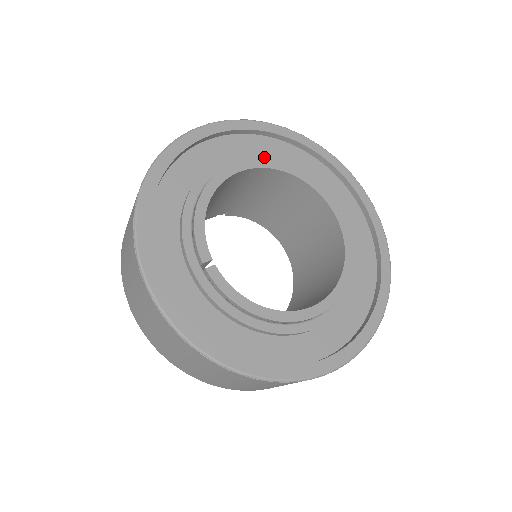
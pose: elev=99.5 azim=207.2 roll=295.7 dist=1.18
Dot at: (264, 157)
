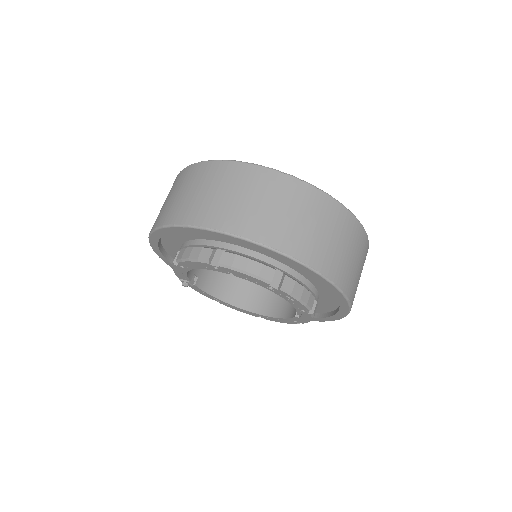
Dot at: occluded
